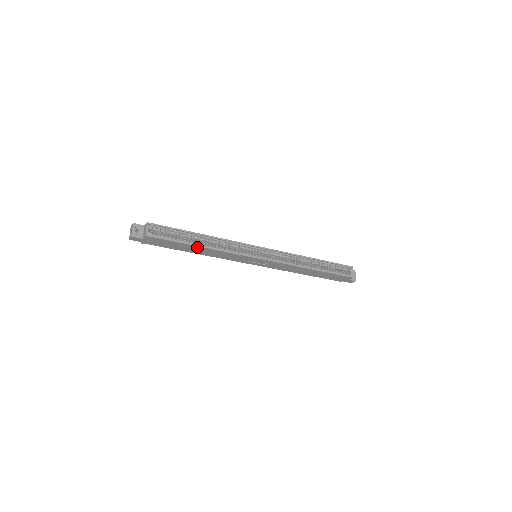
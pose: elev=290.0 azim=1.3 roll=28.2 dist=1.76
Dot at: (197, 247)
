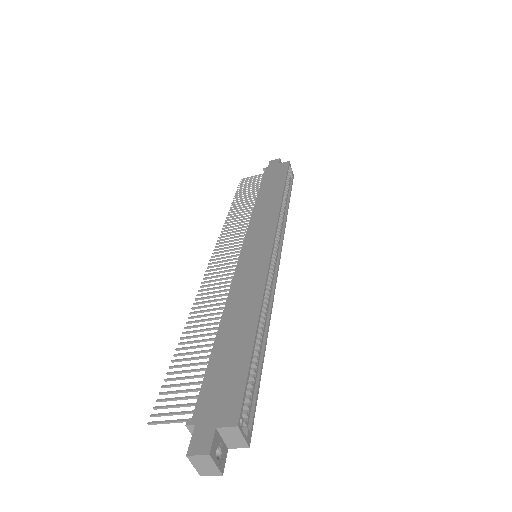
Dot at: (259, 348)
